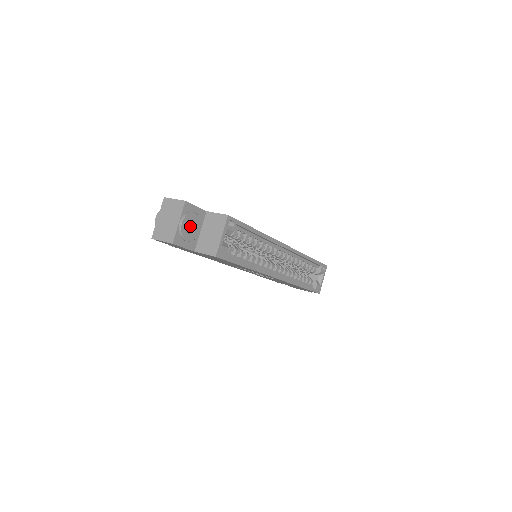
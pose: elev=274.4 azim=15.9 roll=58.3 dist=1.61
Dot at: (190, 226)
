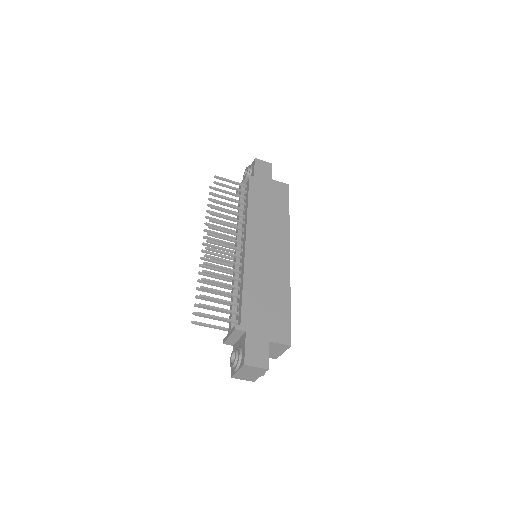
Dot at: occluded
